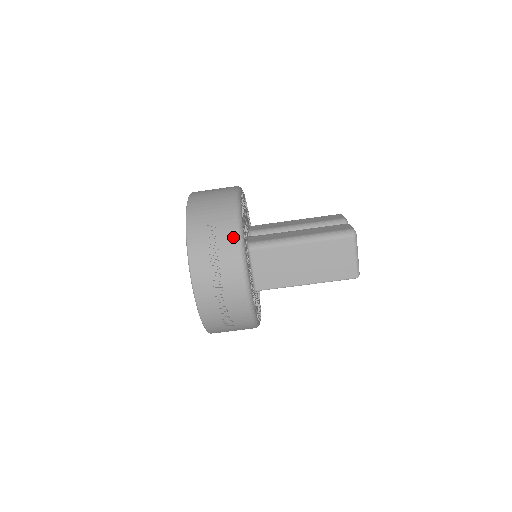
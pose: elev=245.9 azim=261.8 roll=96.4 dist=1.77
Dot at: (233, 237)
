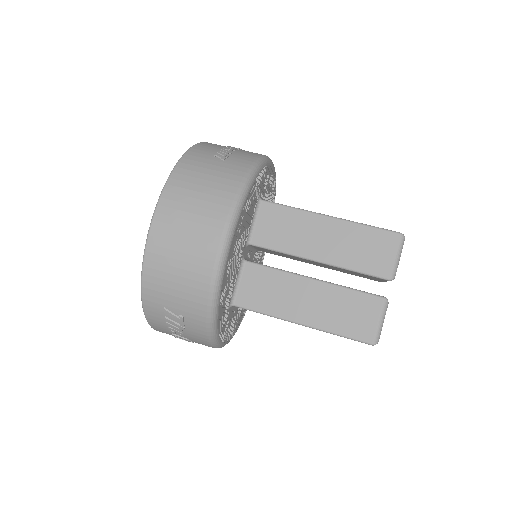
Dot at: occluded
